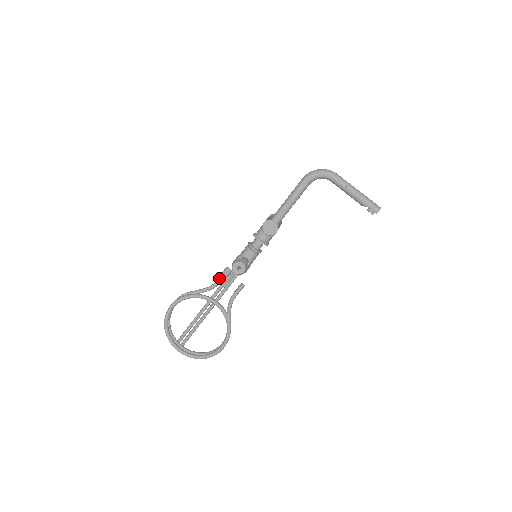
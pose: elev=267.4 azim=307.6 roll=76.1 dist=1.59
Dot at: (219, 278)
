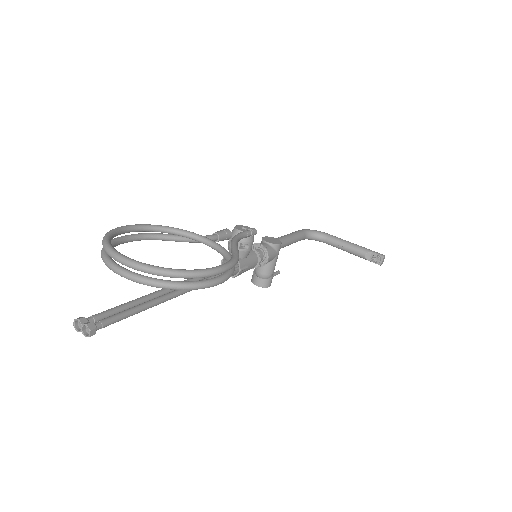
Dot at: occluded
